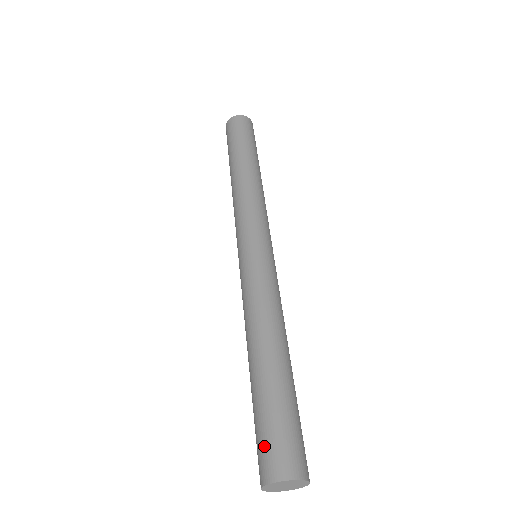
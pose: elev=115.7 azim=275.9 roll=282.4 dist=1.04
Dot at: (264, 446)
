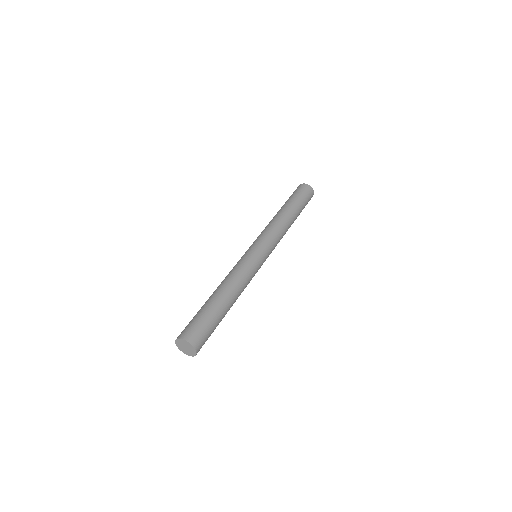
Dot at: (189, 325)
